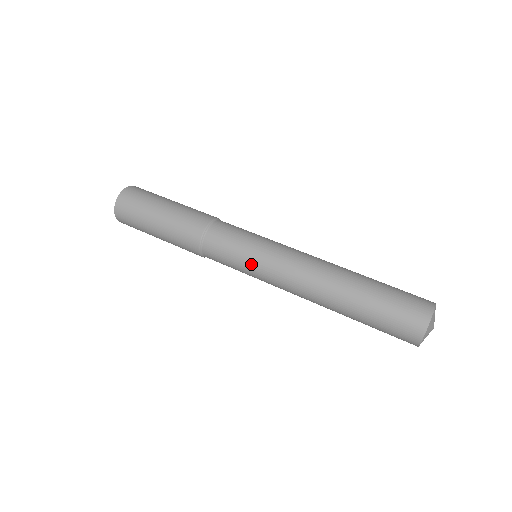
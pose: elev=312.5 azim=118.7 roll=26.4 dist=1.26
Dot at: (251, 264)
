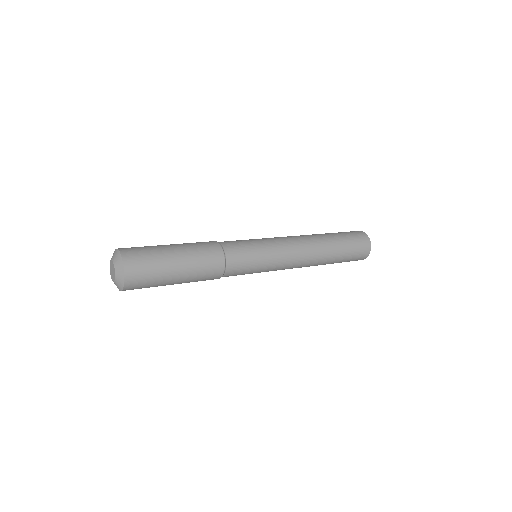
Dot at: (267, 266)
